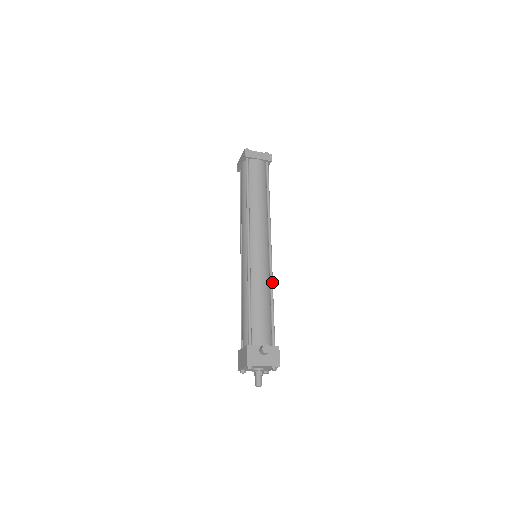
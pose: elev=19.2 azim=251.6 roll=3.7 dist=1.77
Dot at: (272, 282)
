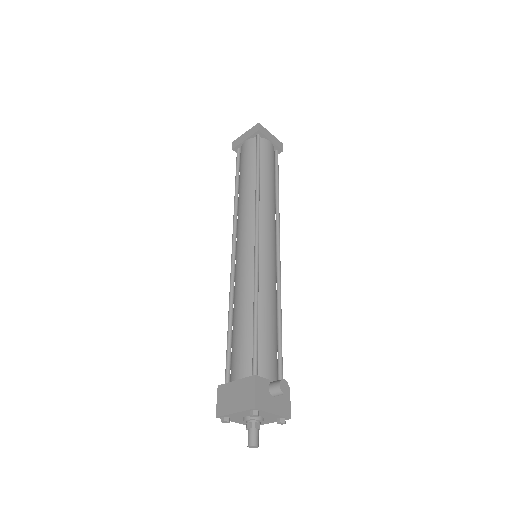
Dot at: occluded
